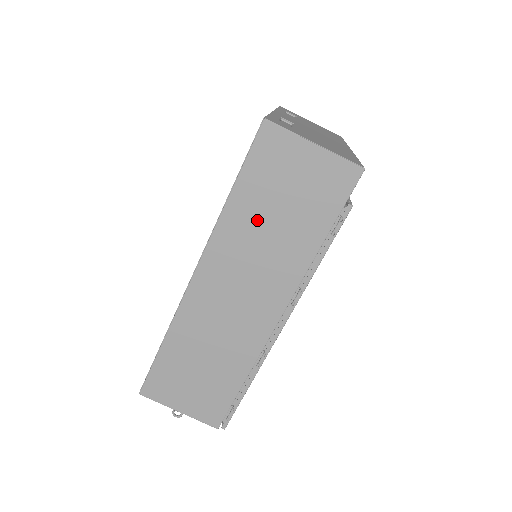
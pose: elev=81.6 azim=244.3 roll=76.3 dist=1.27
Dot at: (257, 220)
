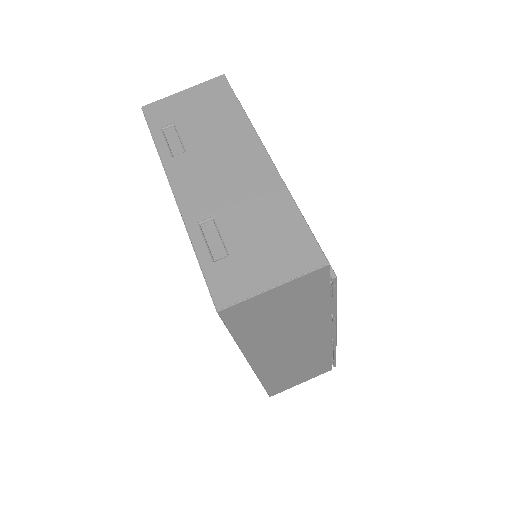
Dot at: (269, 331)
